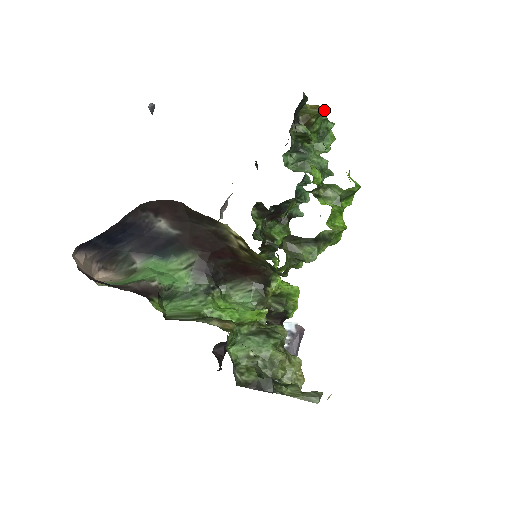
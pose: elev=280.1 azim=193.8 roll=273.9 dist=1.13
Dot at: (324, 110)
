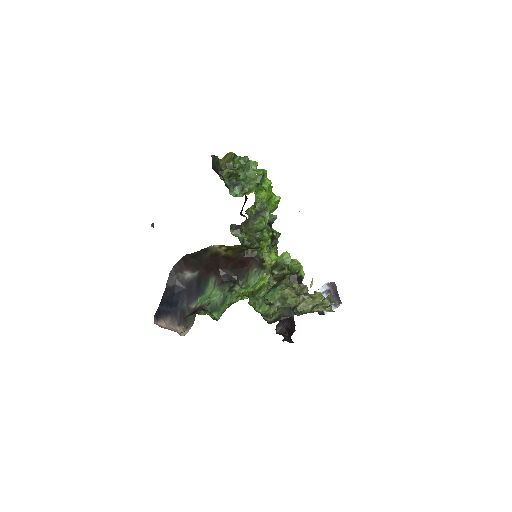
Dot at: (231, 154)
